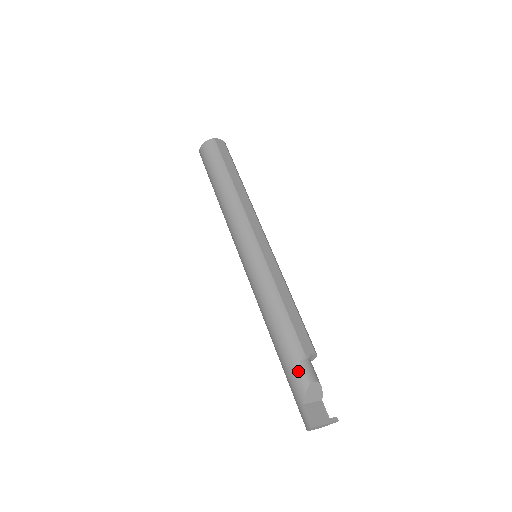
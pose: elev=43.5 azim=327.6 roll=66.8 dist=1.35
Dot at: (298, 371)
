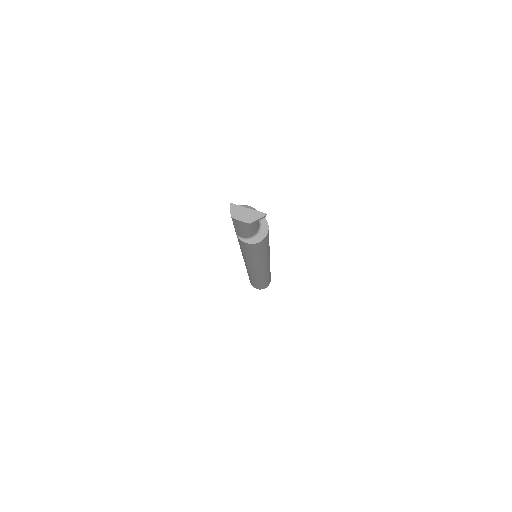
Dot at: occluded
